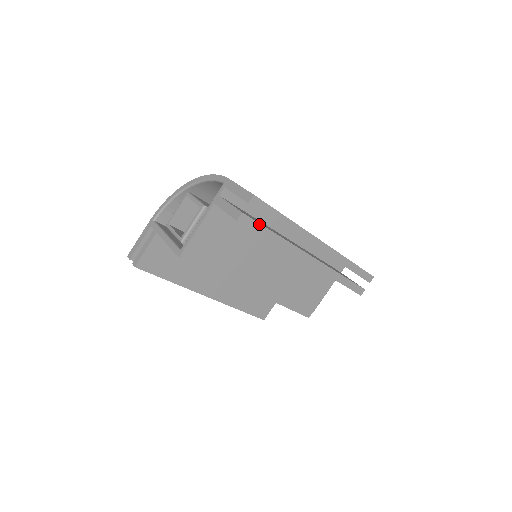
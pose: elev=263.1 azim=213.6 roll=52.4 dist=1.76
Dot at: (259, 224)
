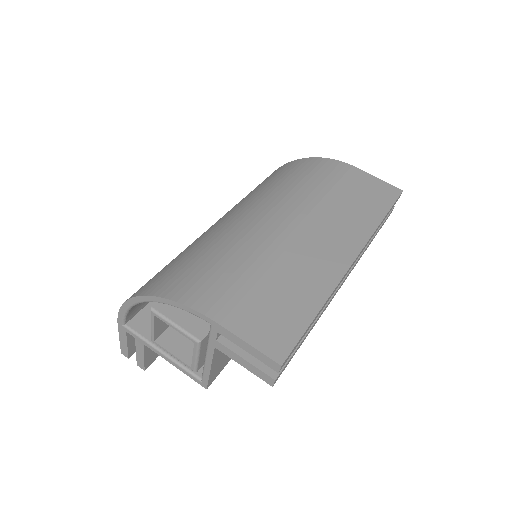
Dot at: (293, 354)
